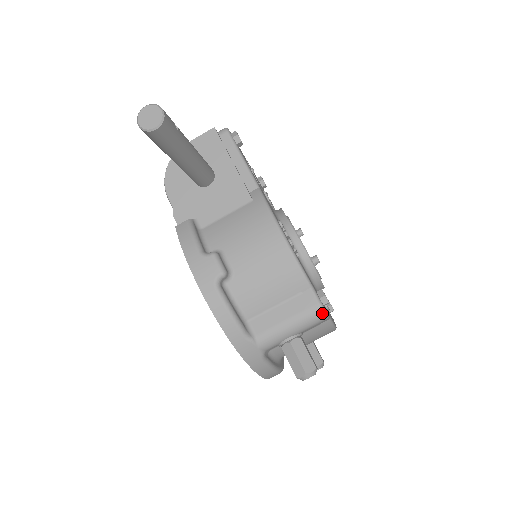
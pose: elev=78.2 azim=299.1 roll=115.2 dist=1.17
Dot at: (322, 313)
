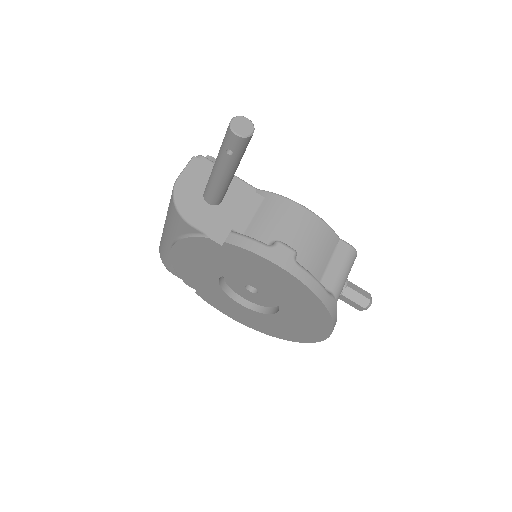
Dot at: (356, 252)
